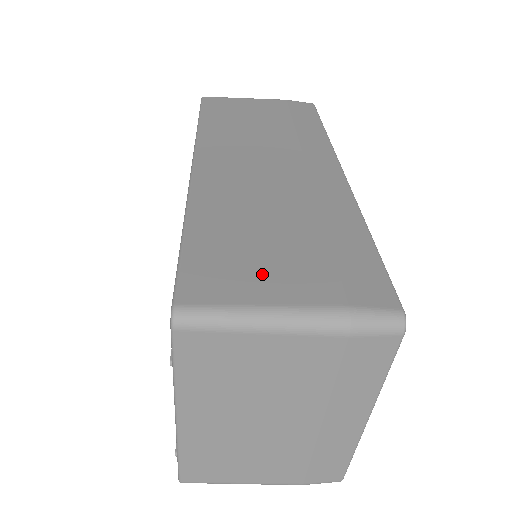
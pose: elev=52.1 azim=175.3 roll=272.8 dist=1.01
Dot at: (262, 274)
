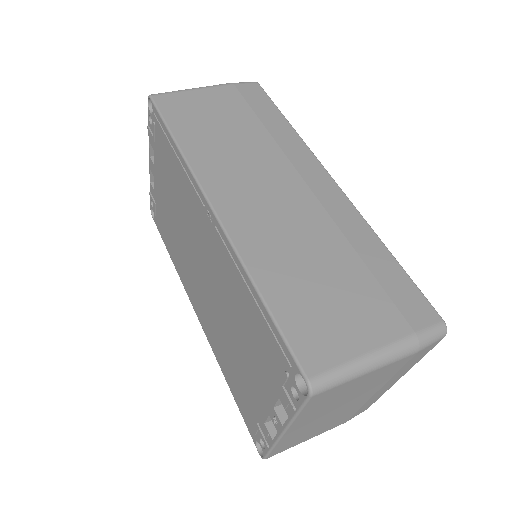
Dot at: (346, 324)
